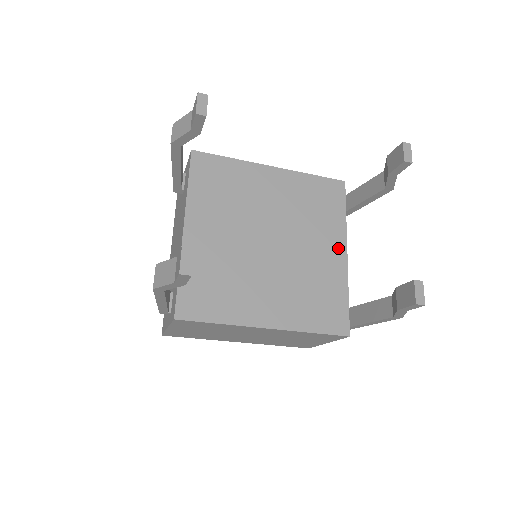
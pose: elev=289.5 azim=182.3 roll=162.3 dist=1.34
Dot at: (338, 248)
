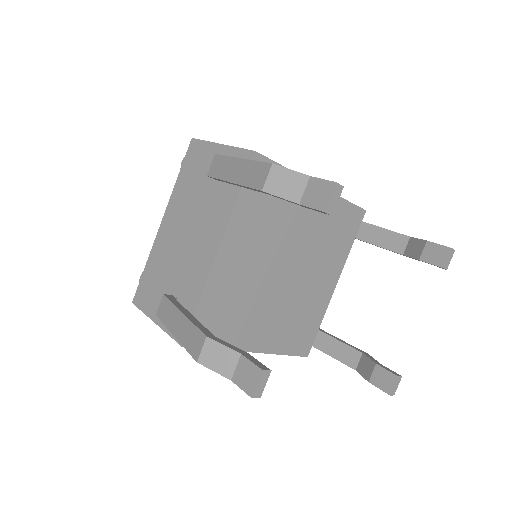
Dot at: (333, 279)
